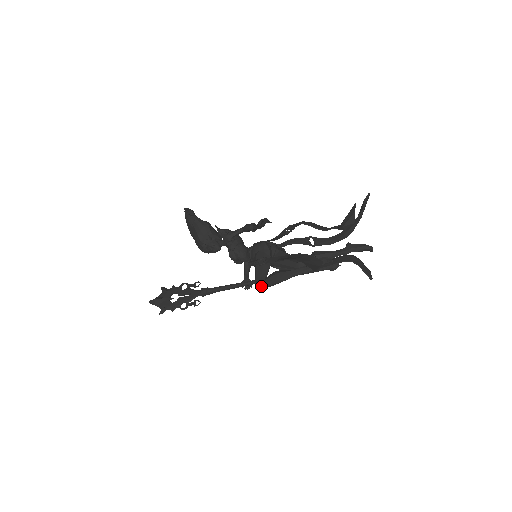
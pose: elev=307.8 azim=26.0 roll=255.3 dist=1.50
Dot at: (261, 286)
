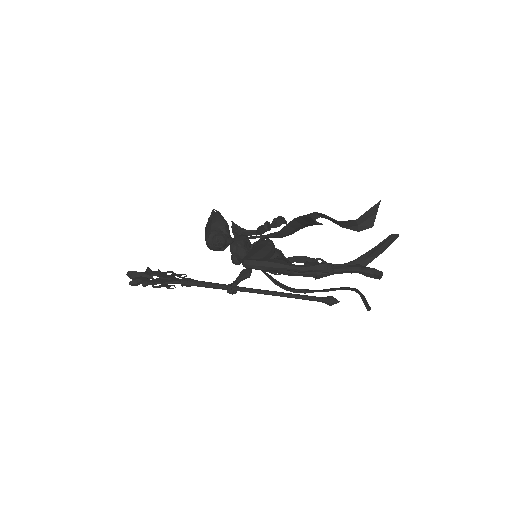
Dot at: (246, 263)
